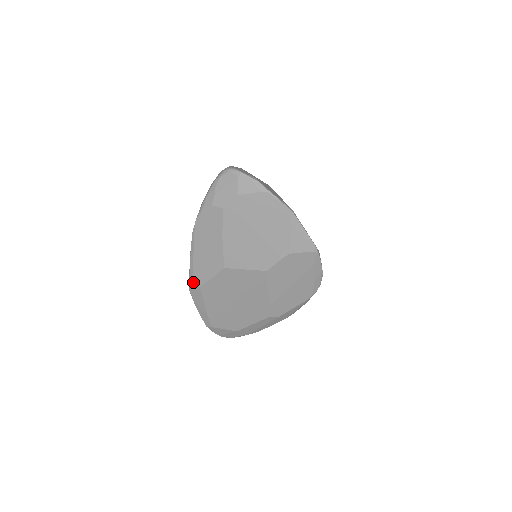
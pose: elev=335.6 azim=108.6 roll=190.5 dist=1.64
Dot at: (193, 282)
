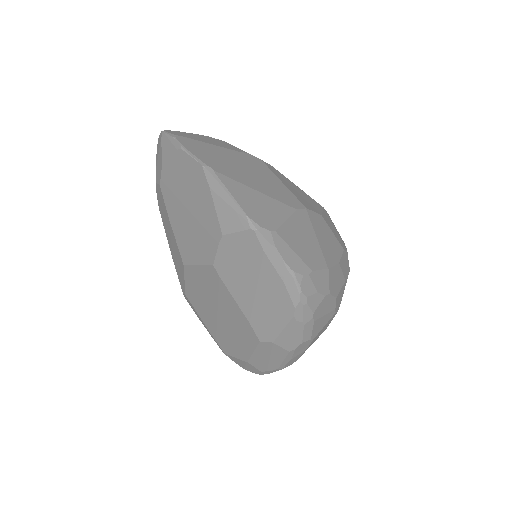
Dot at: (181, 288)
